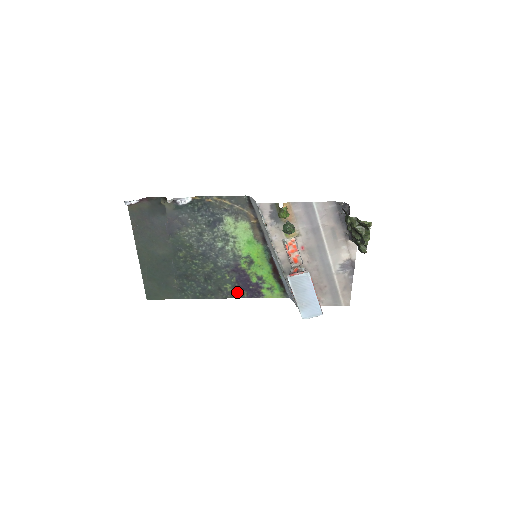
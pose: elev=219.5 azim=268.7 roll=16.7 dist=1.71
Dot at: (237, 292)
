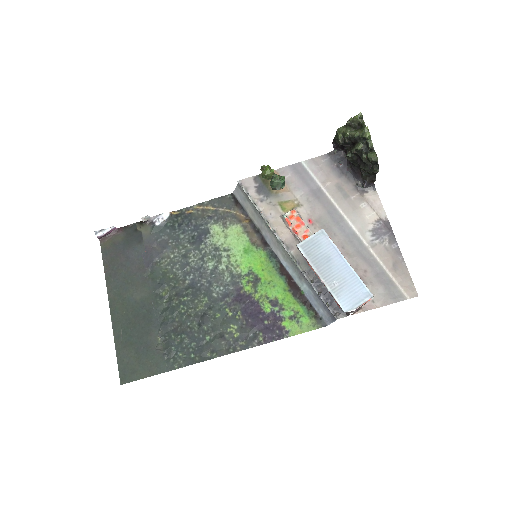
Dot at: (248, 336)
